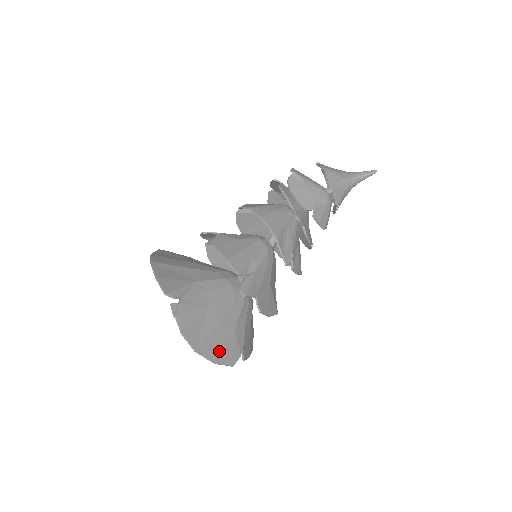
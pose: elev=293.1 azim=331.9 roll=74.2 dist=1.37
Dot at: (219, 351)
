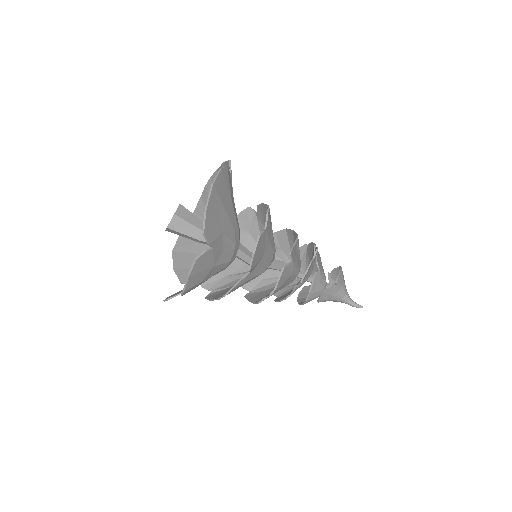
Dot at: (213, 213)
